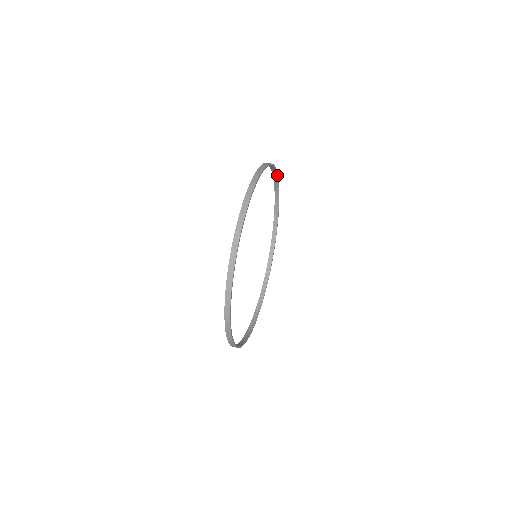
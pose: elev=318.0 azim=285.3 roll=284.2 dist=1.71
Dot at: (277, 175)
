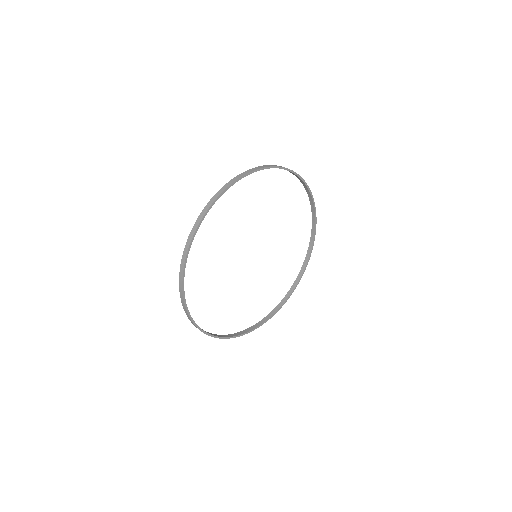
Dot at: (312, 196)
